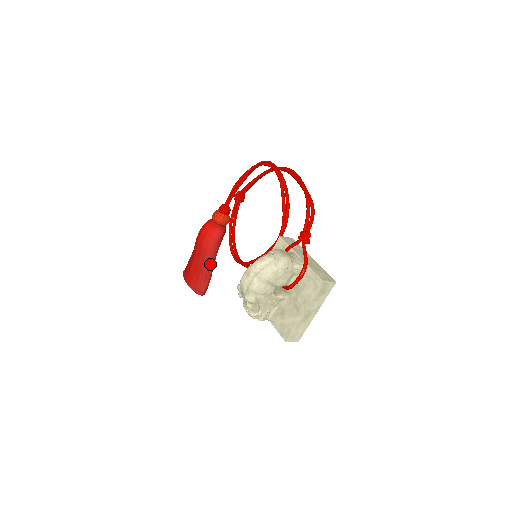
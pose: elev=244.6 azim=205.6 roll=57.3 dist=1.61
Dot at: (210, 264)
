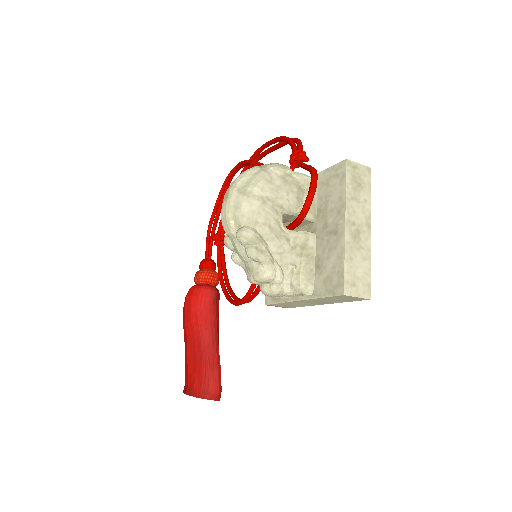
Dot at: (211, 343)
